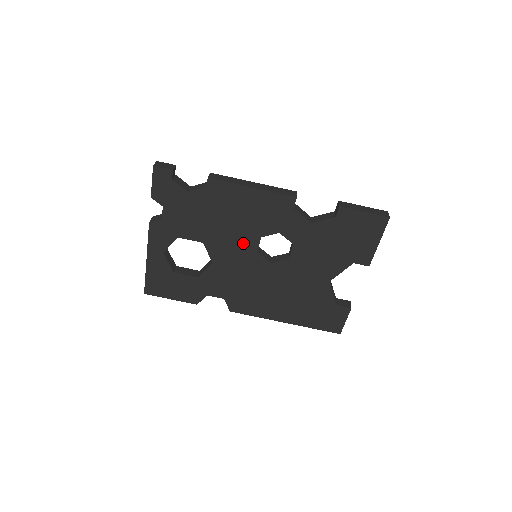
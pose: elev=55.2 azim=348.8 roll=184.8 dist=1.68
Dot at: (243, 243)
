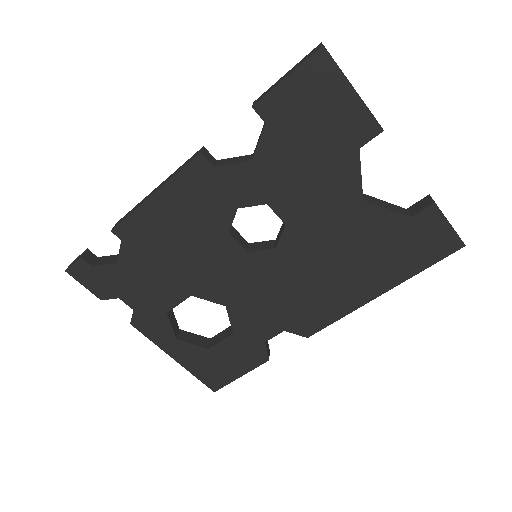
Dot at: (222, 257)
